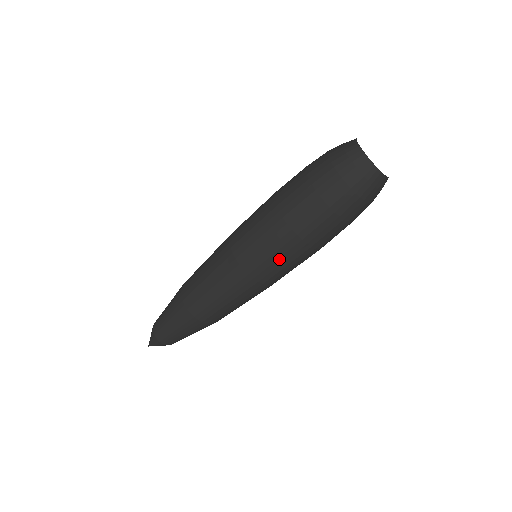
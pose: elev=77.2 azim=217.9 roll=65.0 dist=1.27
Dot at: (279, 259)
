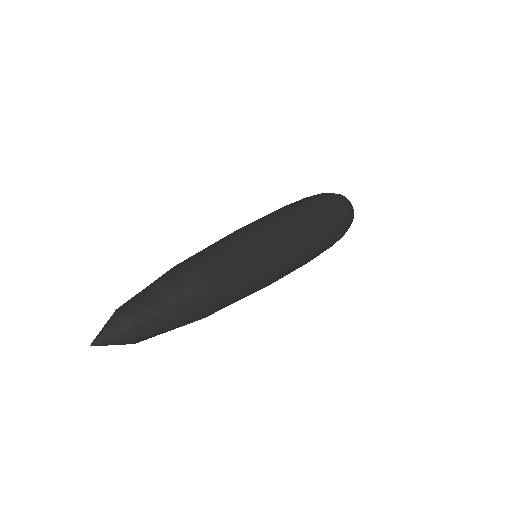
Dot at: (297, 241)
